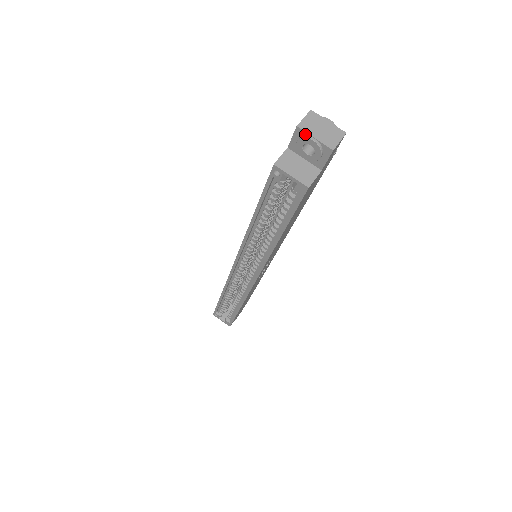
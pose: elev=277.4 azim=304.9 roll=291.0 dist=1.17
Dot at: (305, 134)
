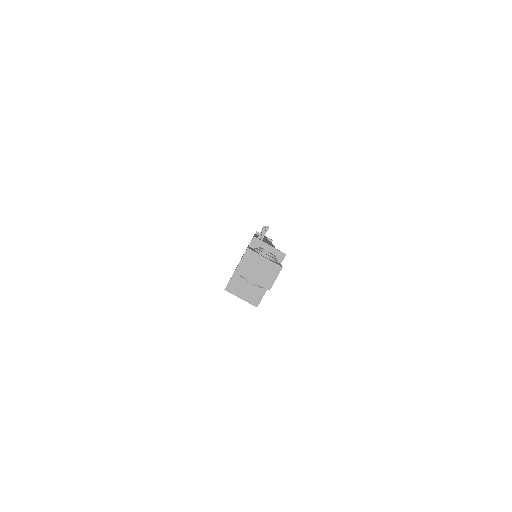
Dot at: (243, 276)
